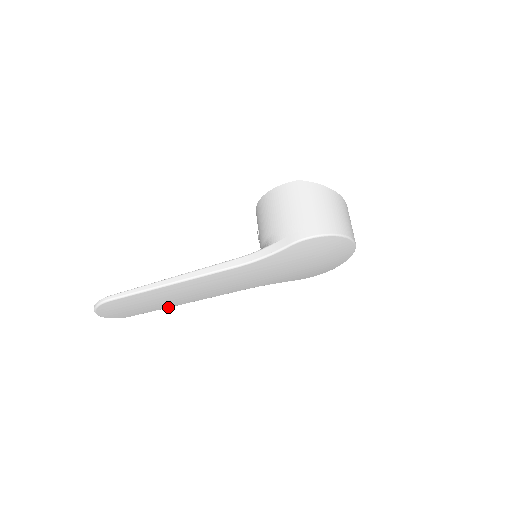
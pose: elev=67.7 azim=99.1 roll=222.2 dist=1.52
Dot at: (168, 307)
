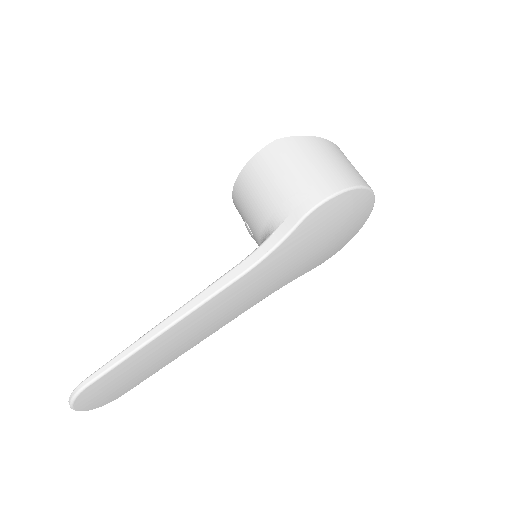
Dot at: occluded
